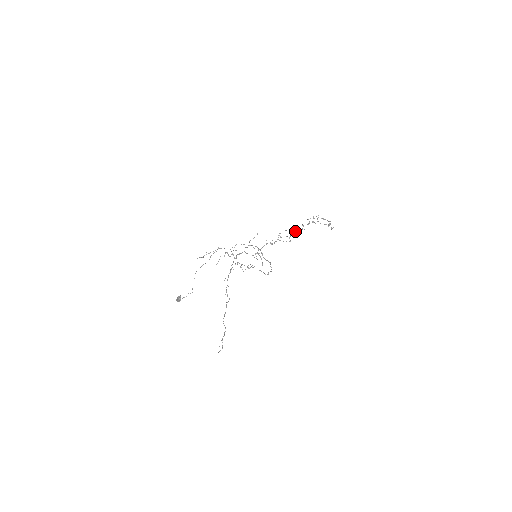
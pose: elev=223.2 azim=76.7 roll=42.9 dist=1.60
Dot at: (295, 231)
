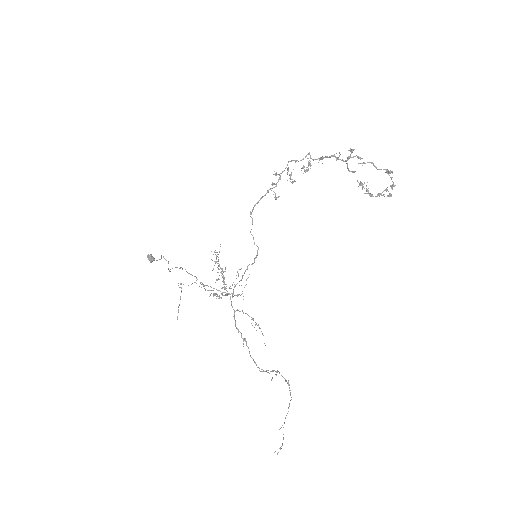
Dot at: (321, 159)
